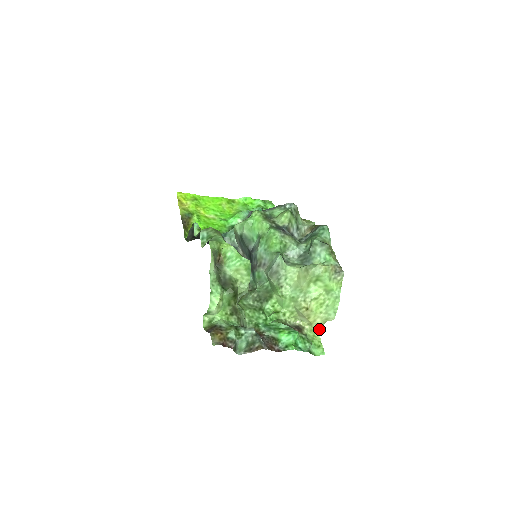
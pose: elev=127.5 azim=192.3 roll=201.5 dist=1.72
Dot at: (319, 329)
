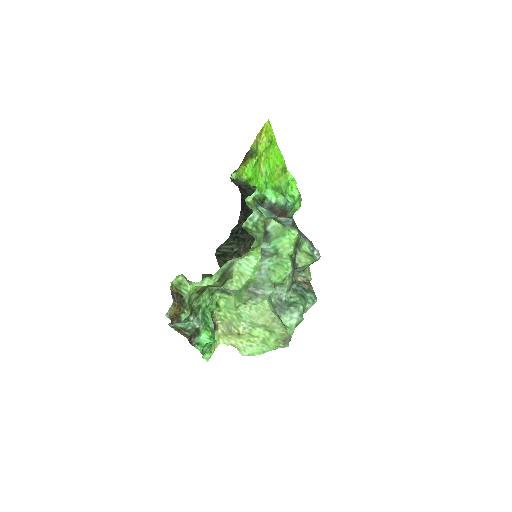
Dot at: (225, 342)
